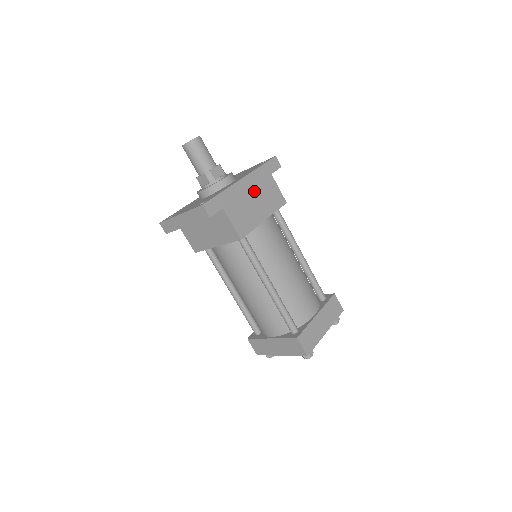
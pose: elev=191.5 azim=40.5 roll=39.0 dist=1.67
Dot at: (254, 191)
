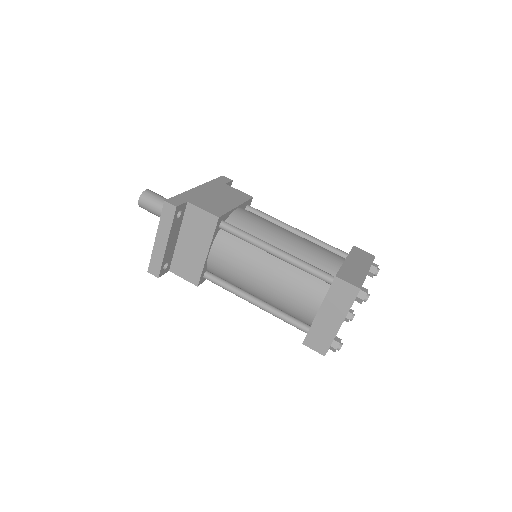
Dot at: (214, 192)
